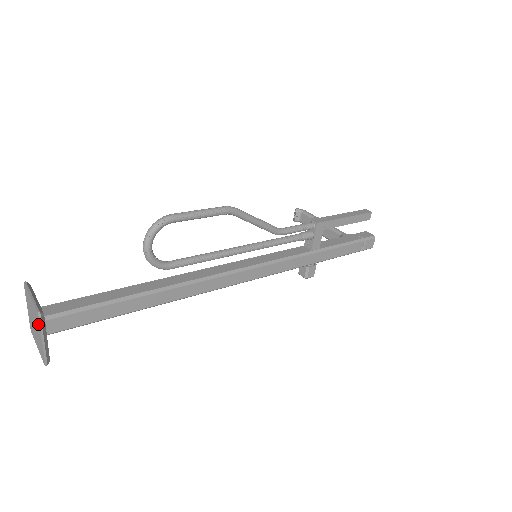
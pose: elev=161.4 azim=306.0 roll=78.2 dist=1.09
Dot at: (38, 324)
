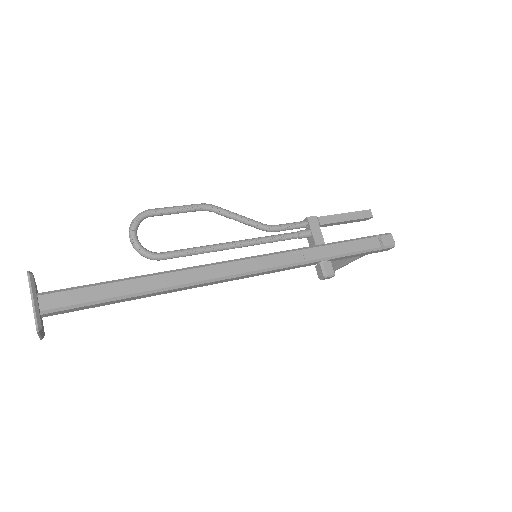
Dot at: (29, 287)
